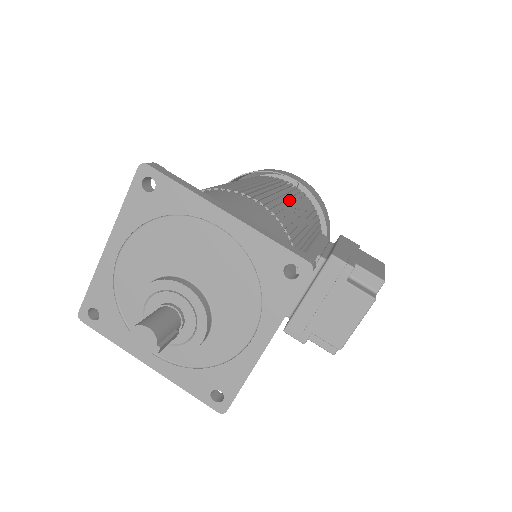
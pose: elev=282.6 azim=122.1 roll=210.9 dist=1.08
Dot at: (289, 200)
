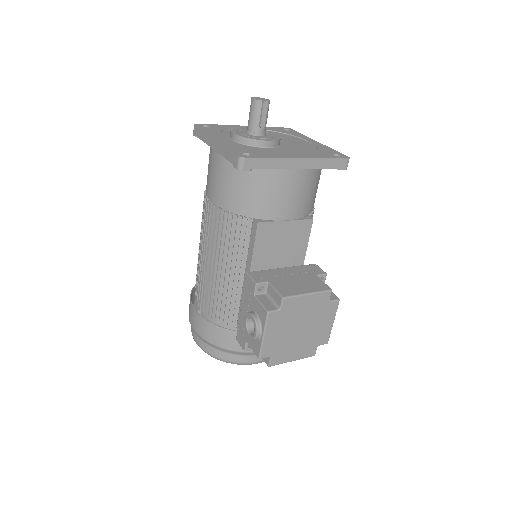
Dot at: occluded
